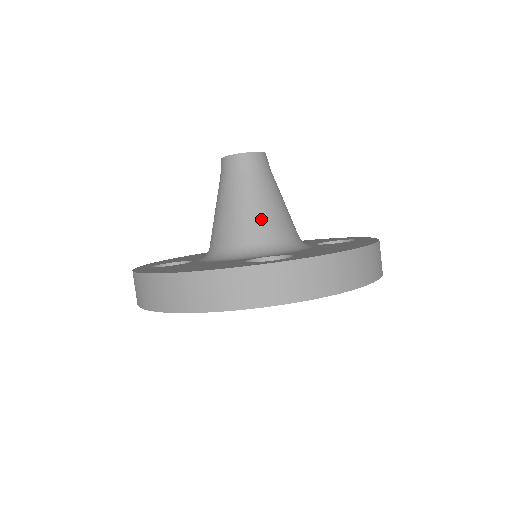
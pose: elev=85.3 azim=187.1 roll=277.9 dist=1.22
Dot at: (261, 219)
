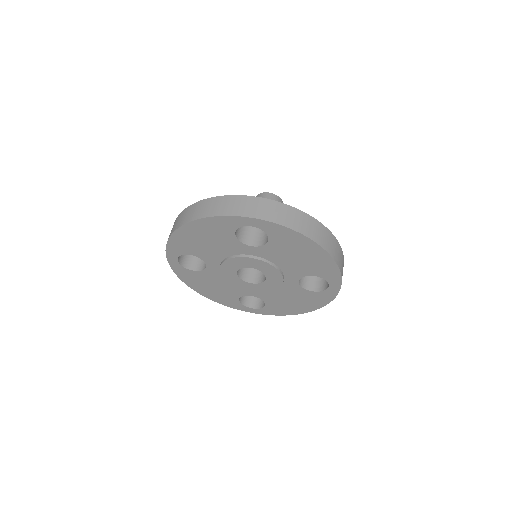
Dot at: occluded
